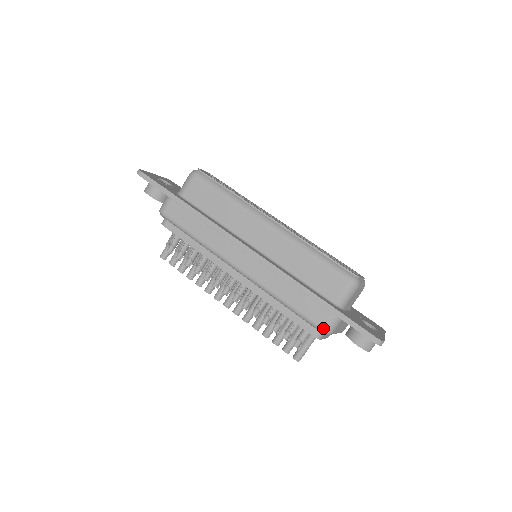
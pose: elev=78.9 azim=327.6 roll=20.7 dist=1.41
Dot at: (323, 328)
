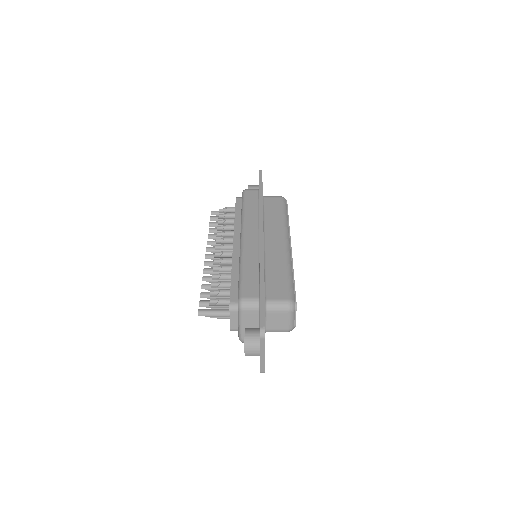
Dot at: (243, 298)
